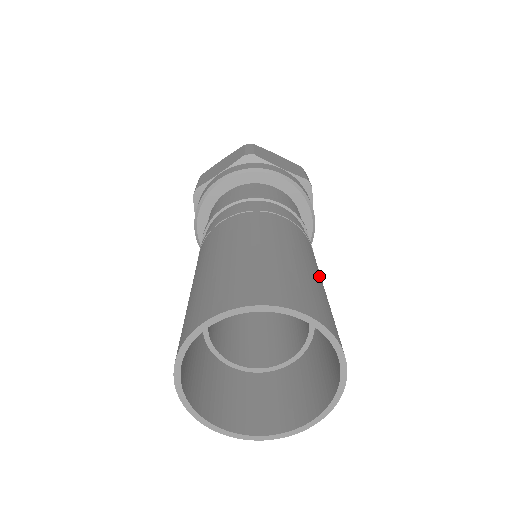
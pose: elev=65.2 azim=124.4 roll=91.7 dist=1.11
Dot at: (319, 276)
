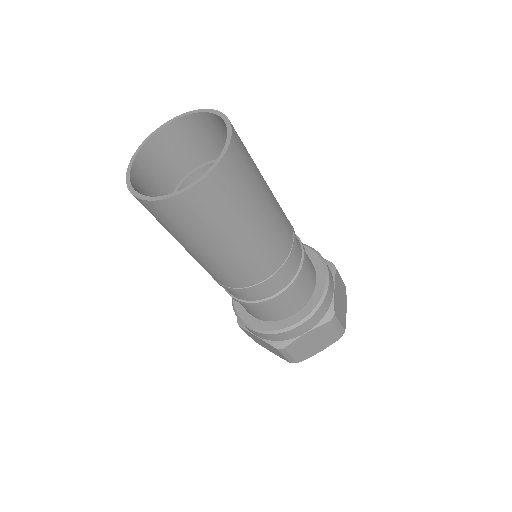
Dot at: (267, 185)
